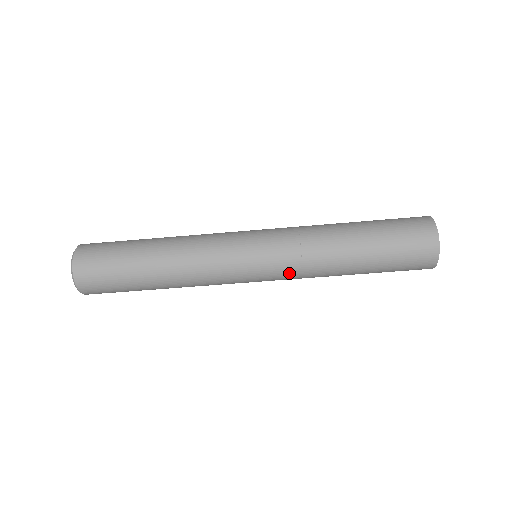
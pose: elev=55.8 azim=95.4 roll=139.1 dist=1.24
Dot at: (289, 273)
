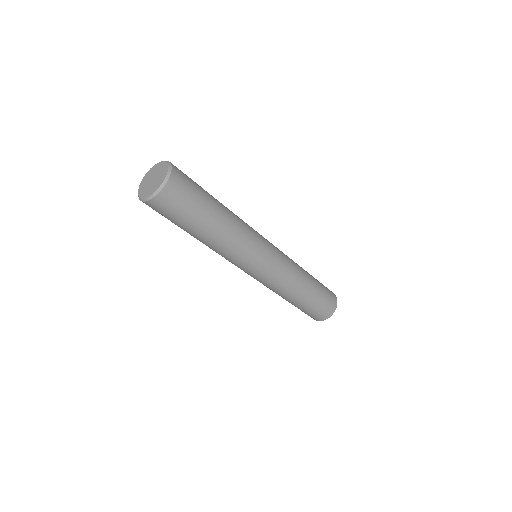
Dot at: (262, 283)
